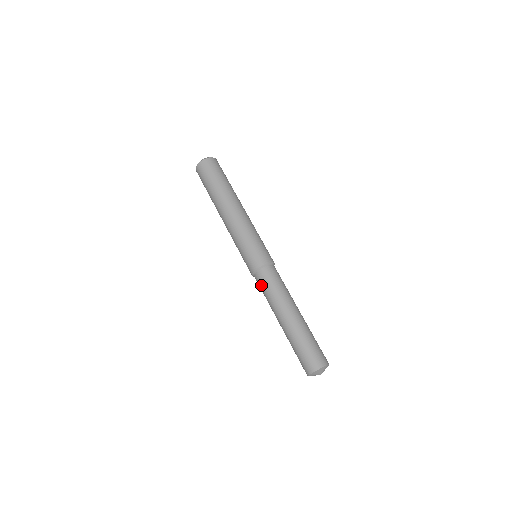
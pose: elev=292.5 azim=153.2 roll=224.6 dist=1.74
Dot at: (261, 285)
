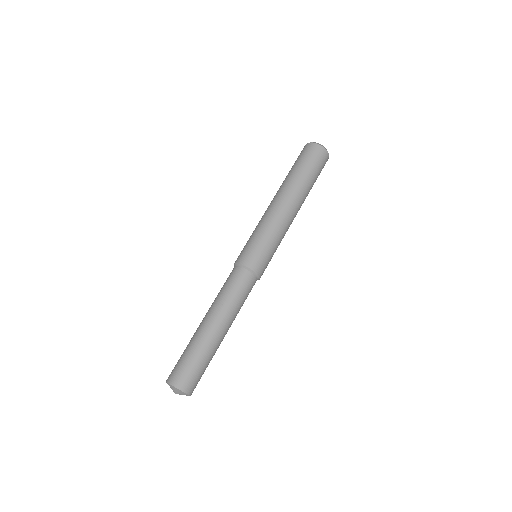
Dot at: (227, 279)
